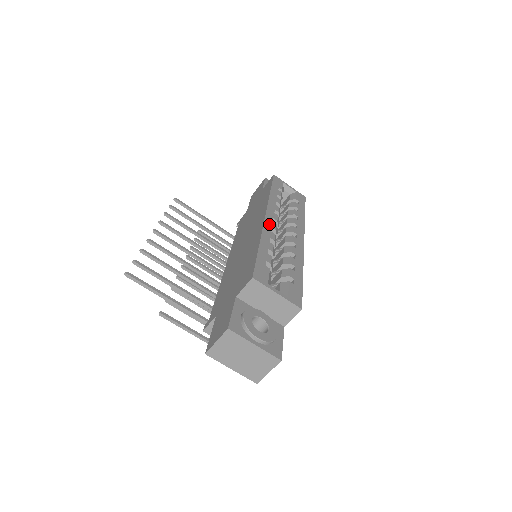
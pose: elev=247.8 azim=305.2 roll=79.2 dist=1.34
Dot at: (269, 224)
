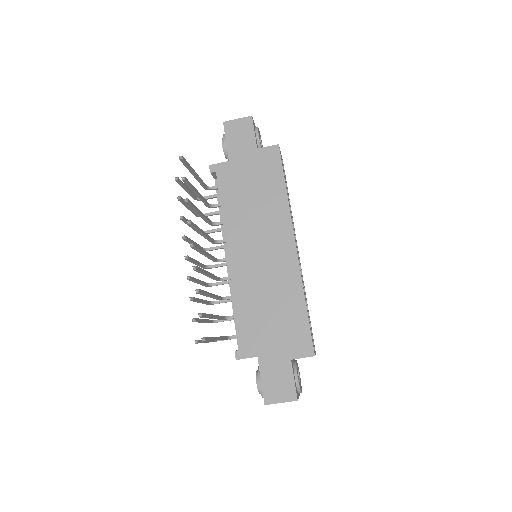
Dot at: occluded
